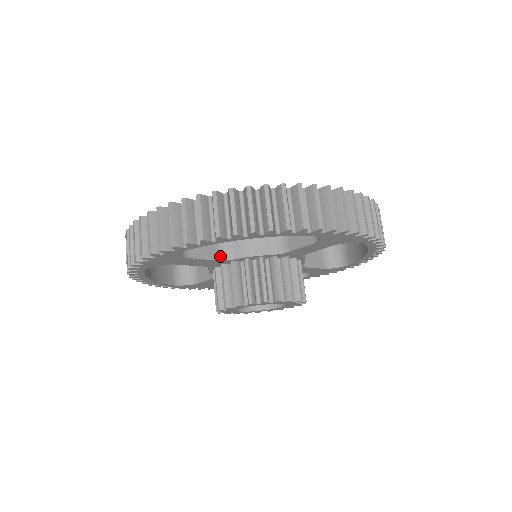
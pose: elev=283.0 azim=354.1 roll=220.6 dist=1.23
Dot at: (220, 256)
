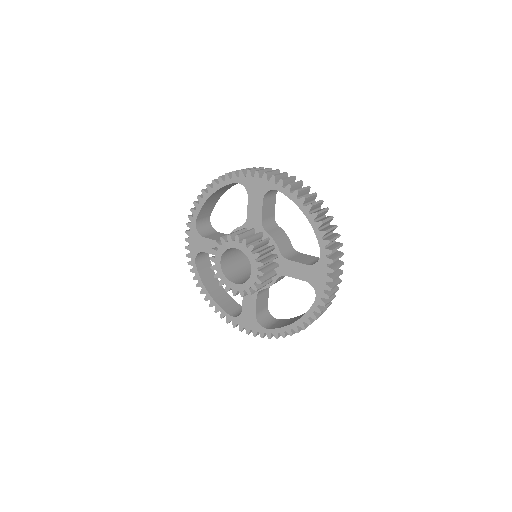
Dot at: occluded
